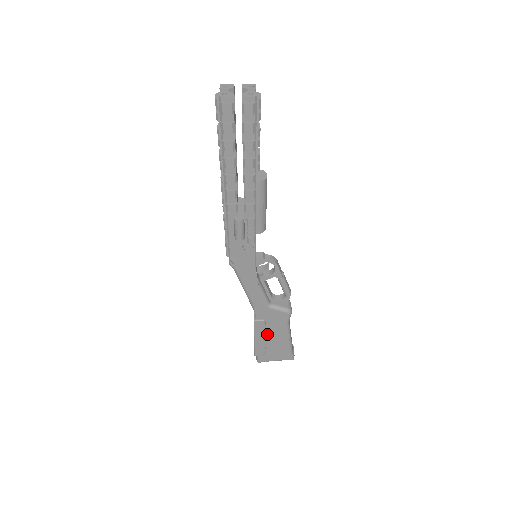
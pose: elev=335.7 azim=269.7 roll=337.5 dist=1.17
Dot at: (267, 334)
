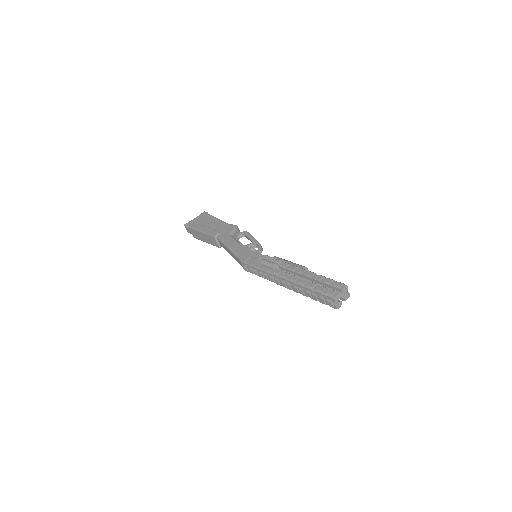
Dot at: occluded
